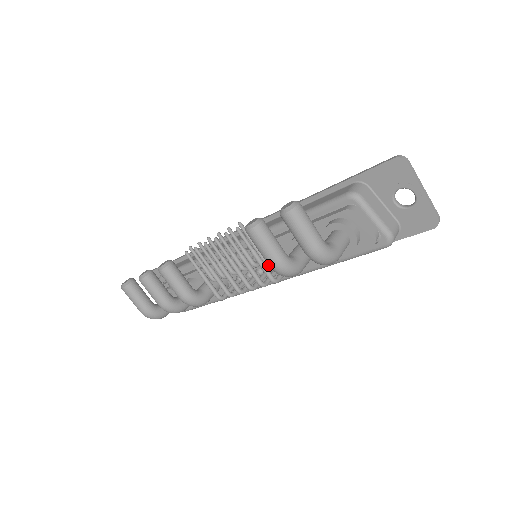
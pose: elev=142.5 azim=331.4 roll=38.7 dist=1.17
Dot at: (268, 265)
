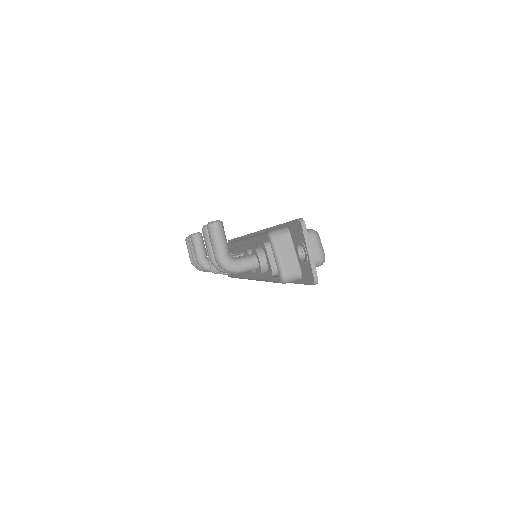
Dot at: occluded
